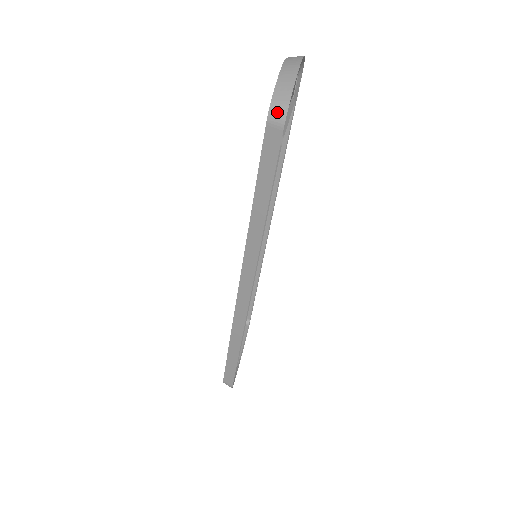
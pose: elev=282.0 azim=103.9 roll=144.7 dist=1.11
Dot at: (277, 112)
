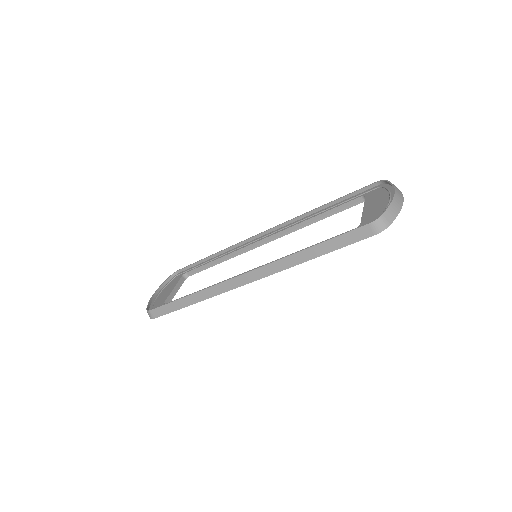
Dot at: (381, 224)
